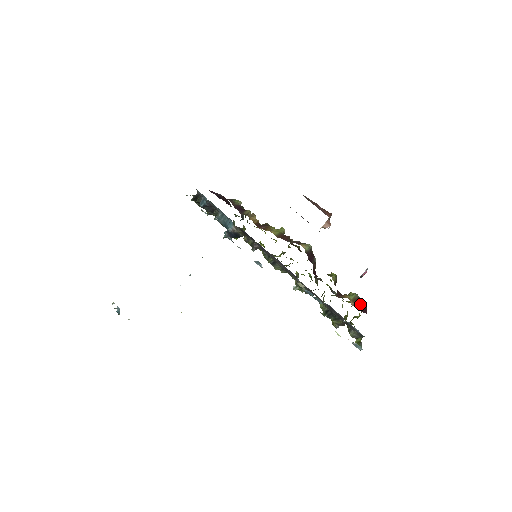
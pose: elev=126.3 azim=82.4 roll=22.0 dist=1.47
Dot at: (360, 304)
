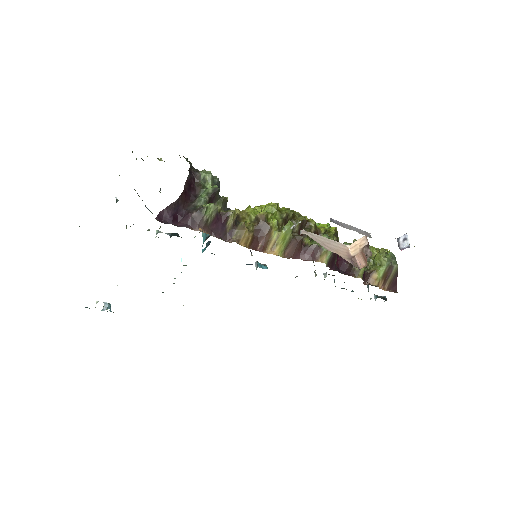
Dot at: (390, 278)
